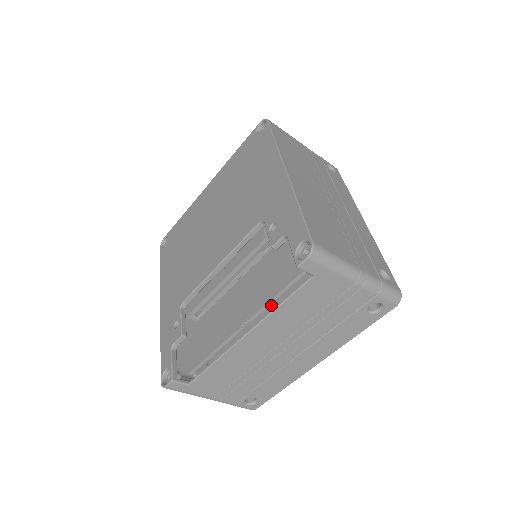
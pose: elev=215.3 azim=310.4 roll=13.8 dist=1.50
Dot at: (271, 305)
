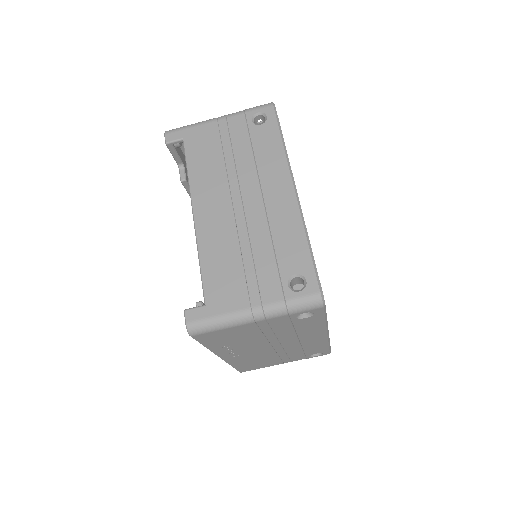
Dot at: occluded
